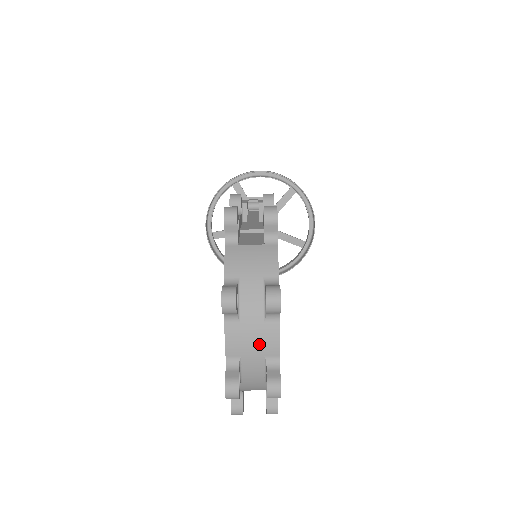
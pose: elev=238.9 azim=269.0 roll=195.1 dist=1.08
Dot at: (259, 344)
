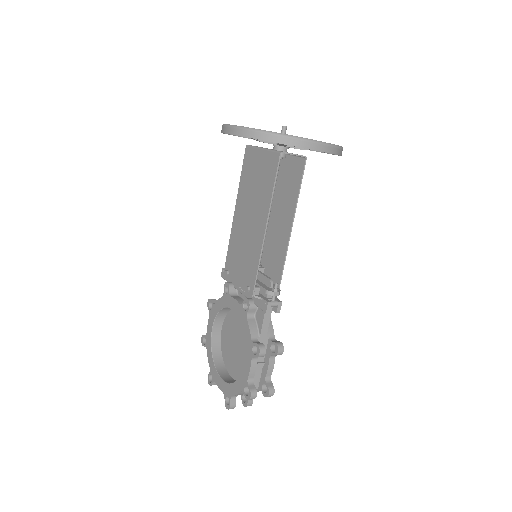
Dot at: occluded
